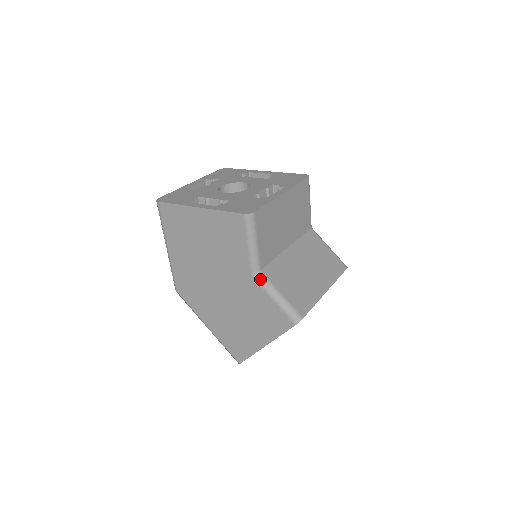
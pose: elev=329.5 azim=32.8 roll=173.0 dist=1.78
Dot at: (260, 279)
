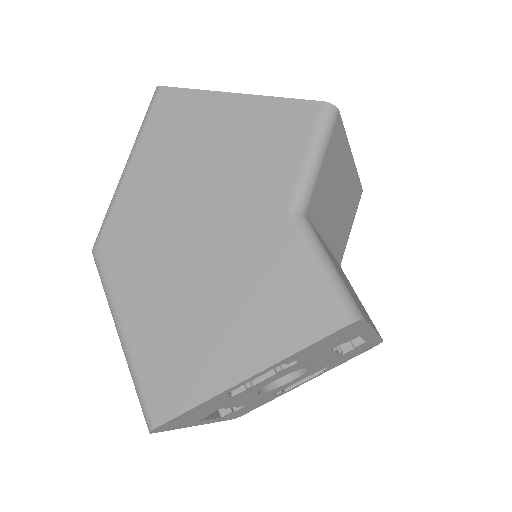
Dot at: (303, 223)
